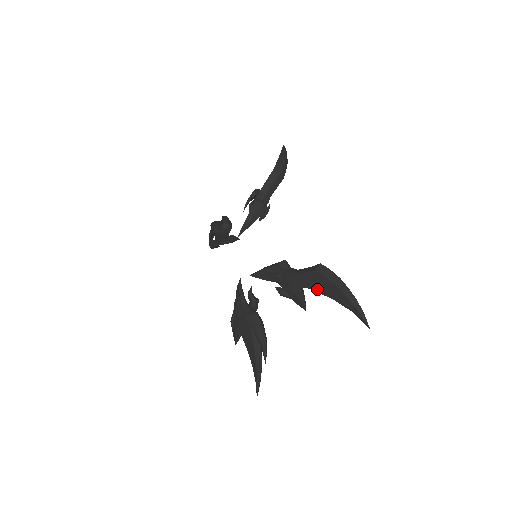
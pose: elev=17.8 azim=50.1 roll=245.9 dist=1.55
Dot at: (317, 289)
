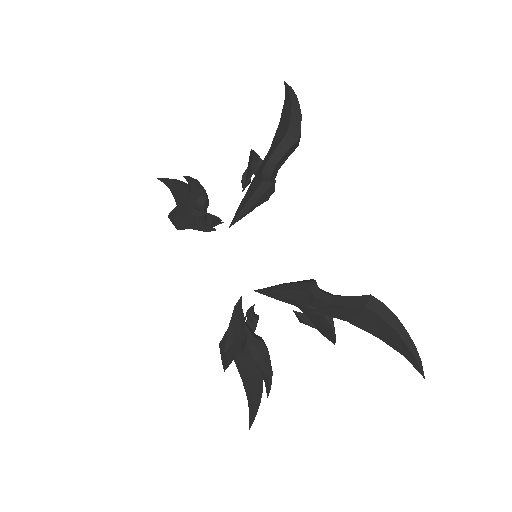
Dot at: (359, 324)
